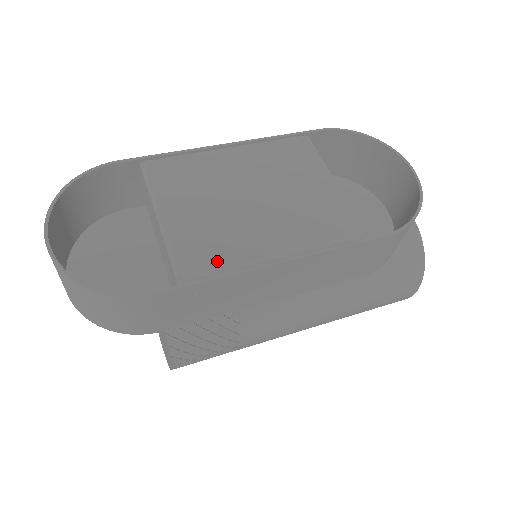
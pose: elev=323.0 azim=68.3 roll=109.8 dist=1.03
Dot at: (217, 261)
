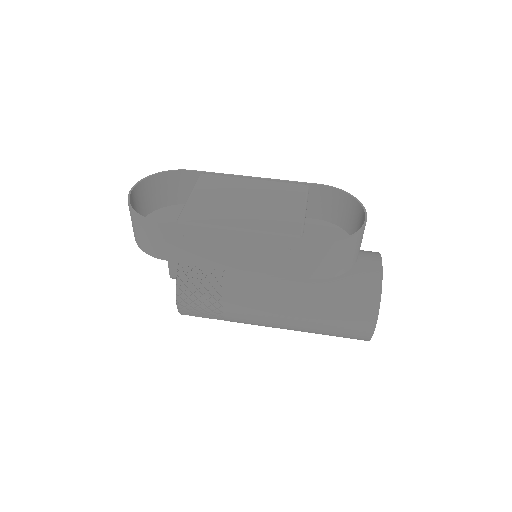
Dot at: (202, 221)
